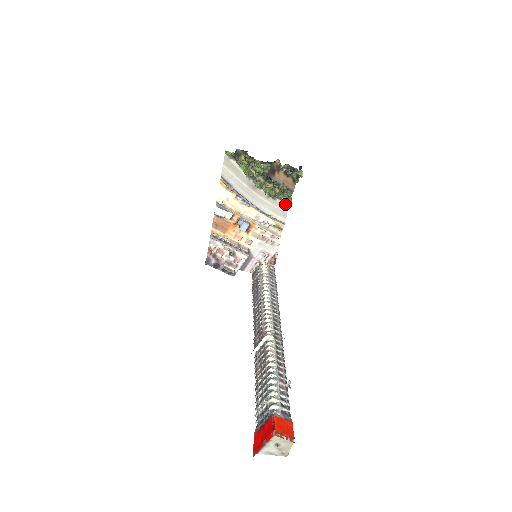
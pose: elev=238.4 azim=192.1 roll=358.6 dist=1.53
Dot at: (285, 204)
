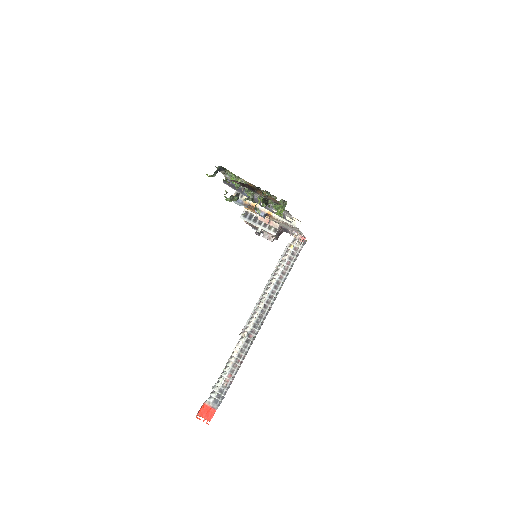
Dot at: (278, 214)
